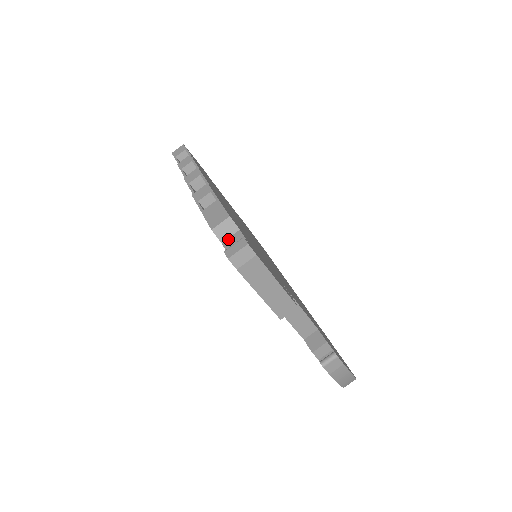
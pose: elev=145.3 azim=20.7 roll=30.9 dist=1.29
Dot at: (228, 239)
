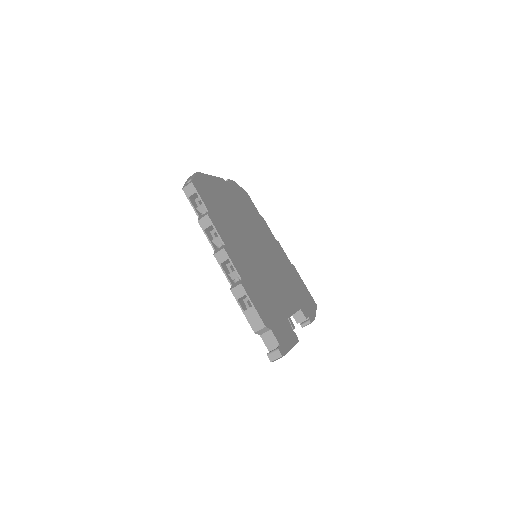
Dot at: (264, 334)
